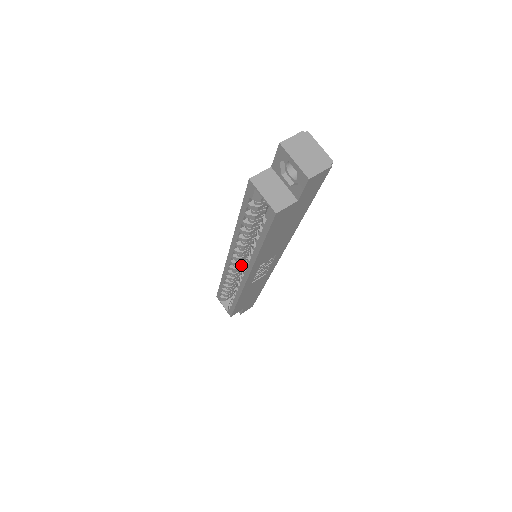
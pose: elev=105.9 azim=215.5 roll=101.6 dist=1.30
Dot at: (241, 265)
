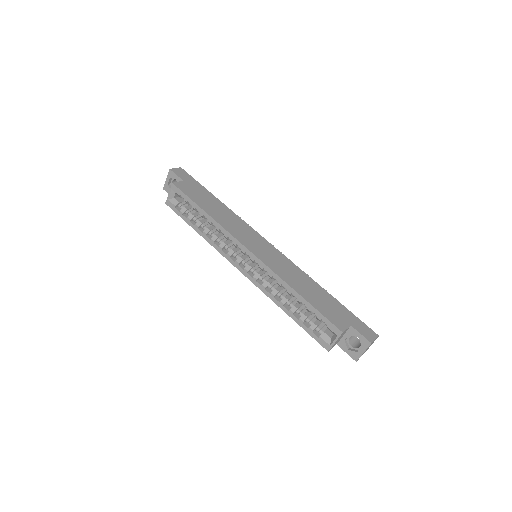
Dot at: occluded
